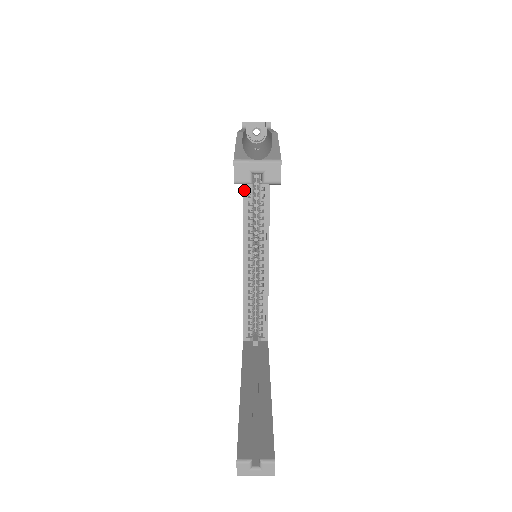
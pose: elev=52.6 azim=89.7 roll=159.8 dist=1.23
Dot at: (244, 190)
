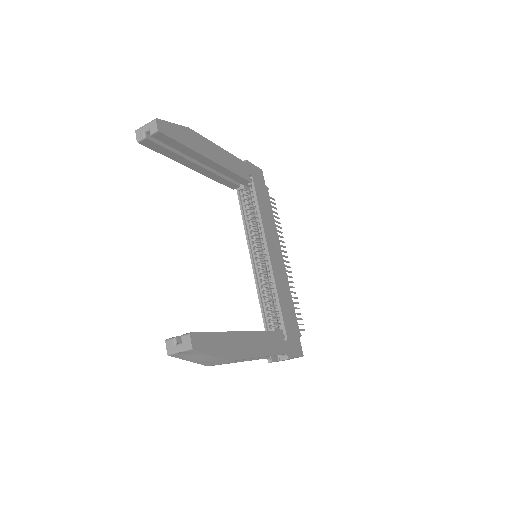
Dot at: (242, 213)
